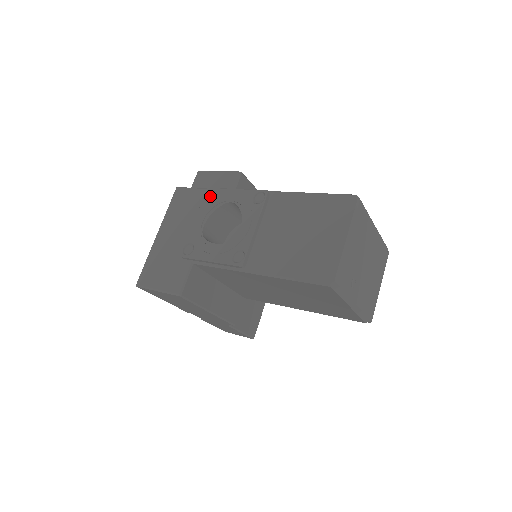
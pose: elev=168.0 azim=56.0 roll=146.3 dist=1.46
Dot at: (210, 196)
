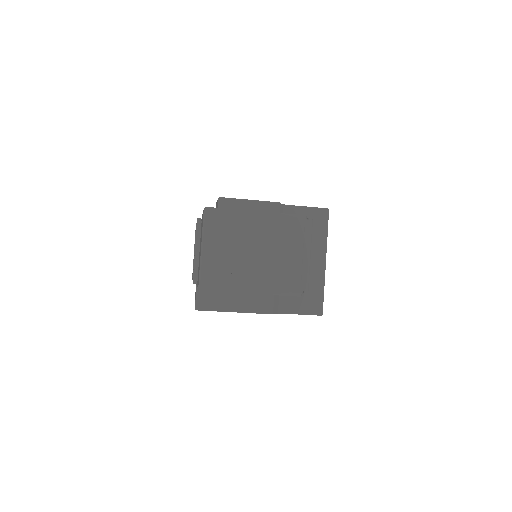
Dot at: occluded
